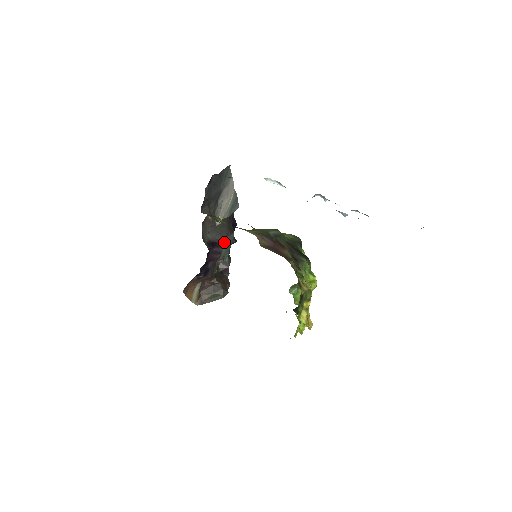
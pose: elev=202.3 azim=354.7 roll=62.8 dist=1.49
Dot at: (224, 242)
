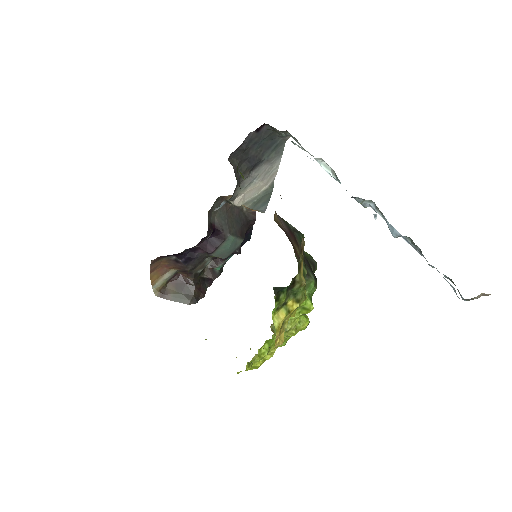
Dot at: (228, 238)
